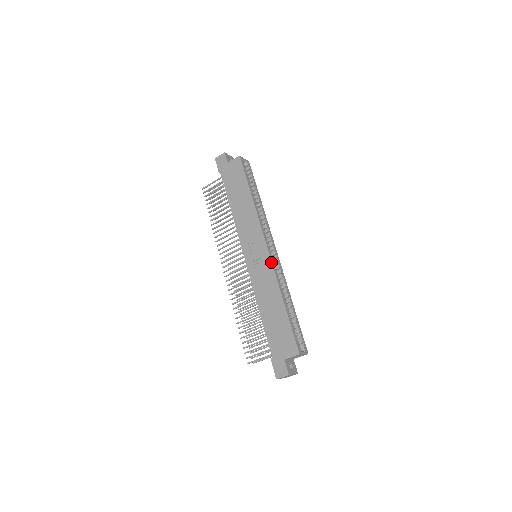
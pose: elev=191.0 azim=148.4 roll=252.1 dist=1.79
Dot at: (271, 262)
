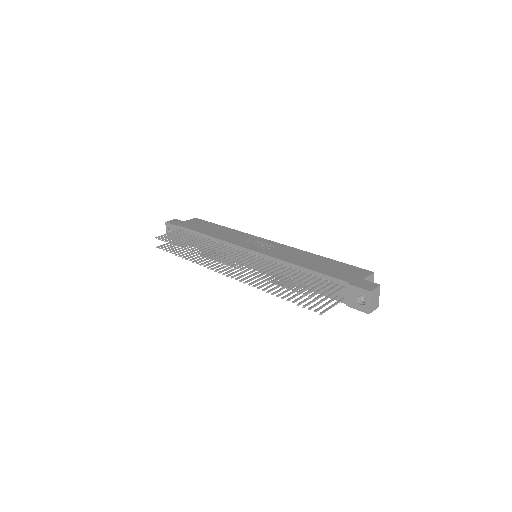
Dot at: (283, 244)
